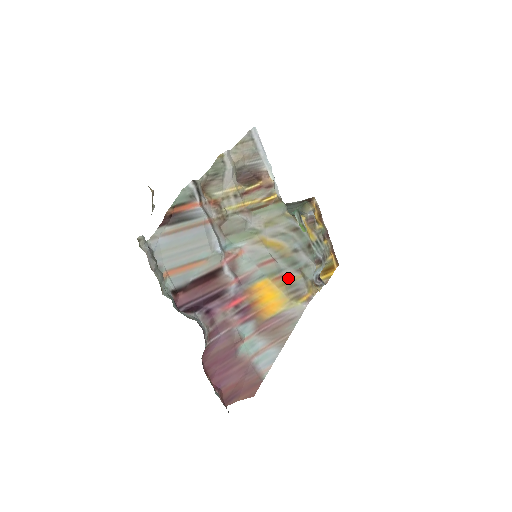
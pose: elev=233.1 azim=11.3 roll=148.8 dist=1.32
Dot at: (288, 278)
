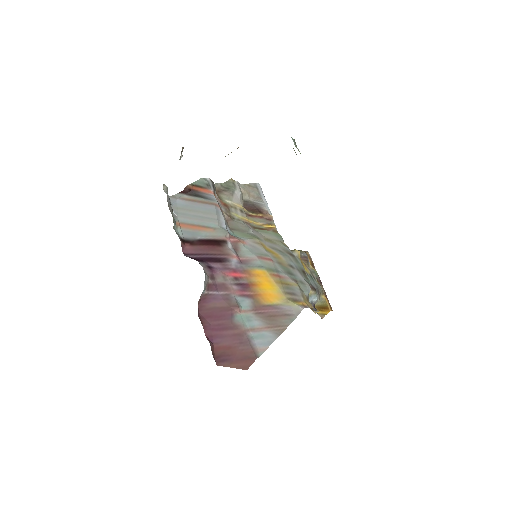
Dot at: (285, 281)
